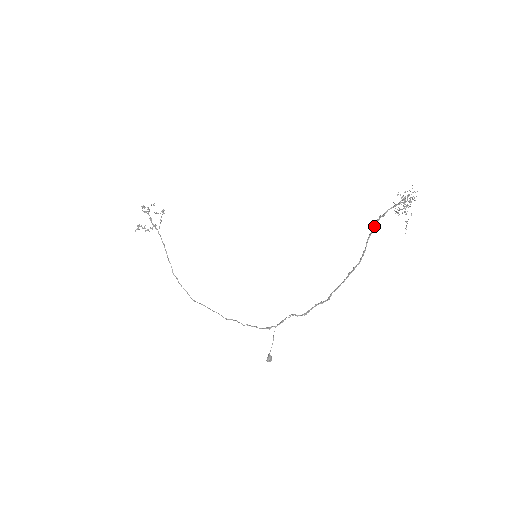
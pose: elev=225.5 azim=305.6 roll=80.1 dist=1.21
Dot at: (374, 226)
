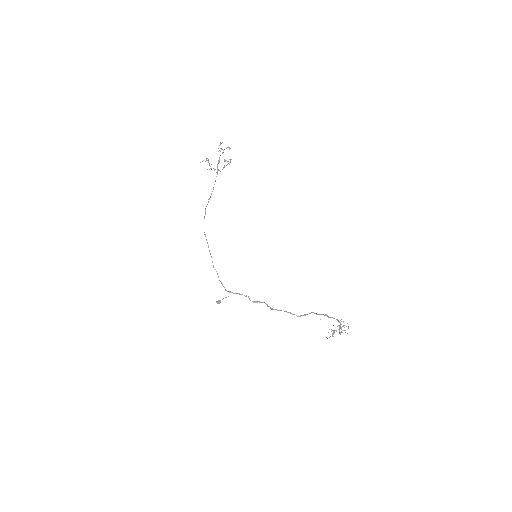
Dot at: (320, 314)
